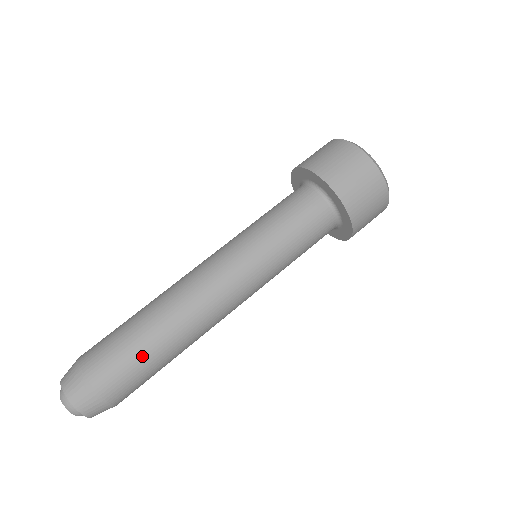
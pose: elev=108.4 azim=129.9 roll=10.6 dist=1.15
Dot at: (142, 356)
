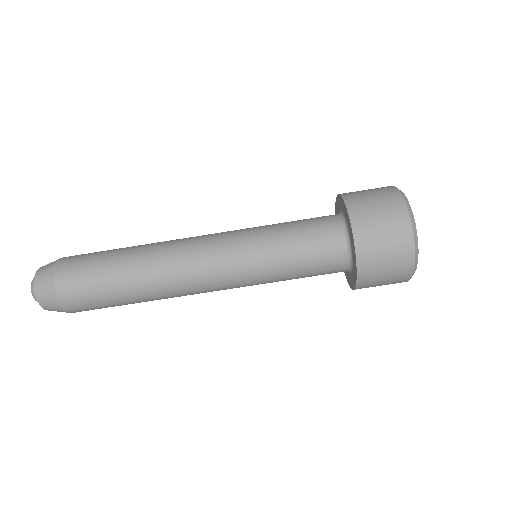
Dot at: (112, 302)
